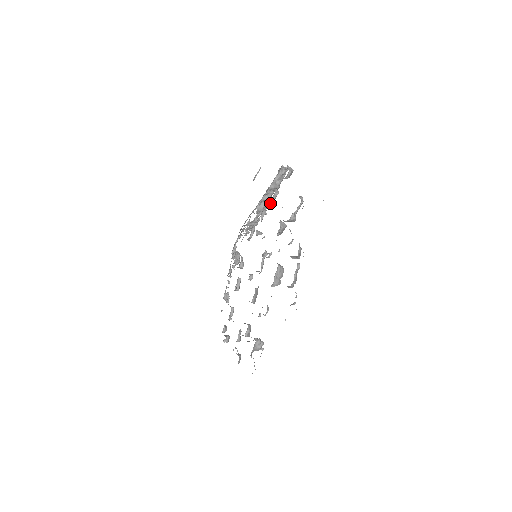
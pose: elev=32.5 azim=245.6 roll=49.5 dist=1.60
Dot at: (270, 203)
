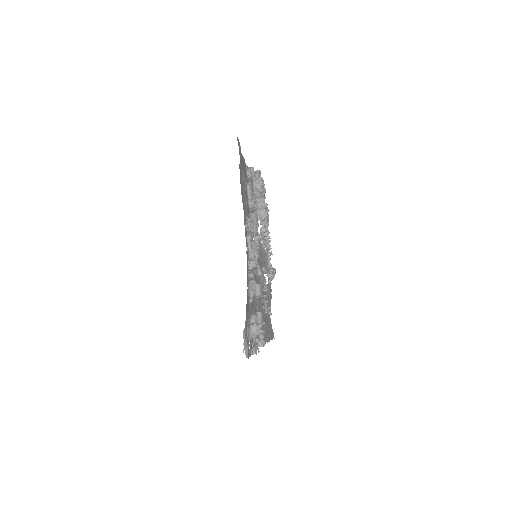
Dot at: occluded
